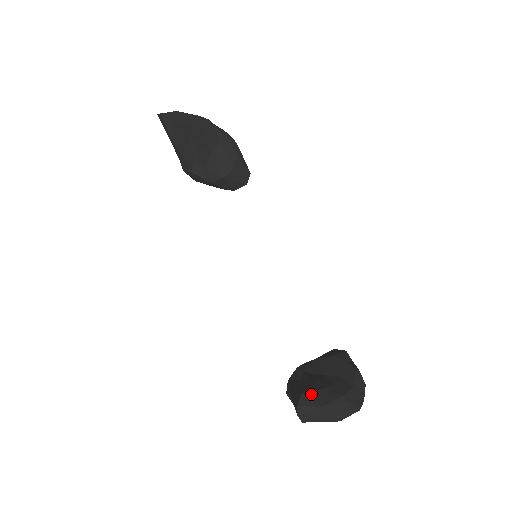
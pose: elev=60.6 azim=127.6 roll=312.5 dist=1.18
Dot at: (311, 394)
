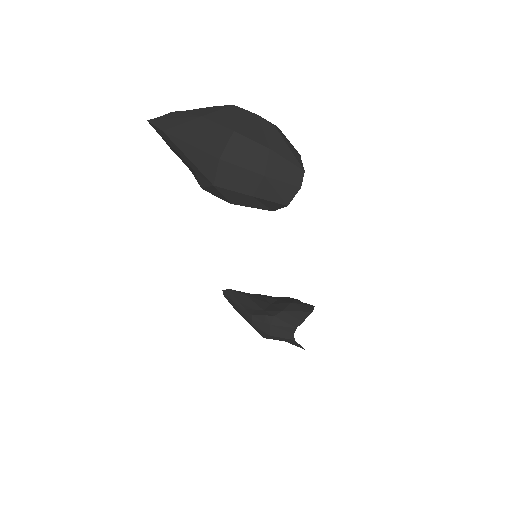
Dot at: occluded
